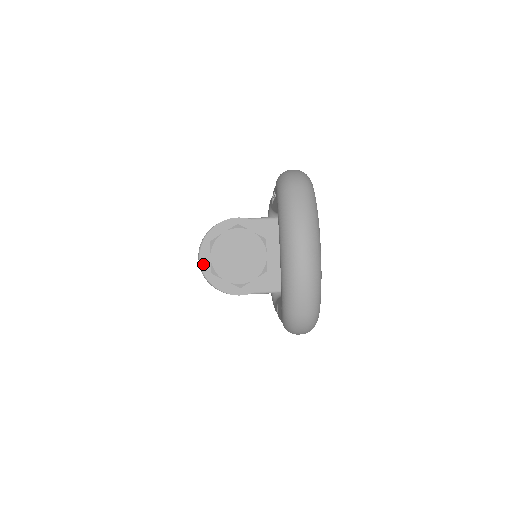
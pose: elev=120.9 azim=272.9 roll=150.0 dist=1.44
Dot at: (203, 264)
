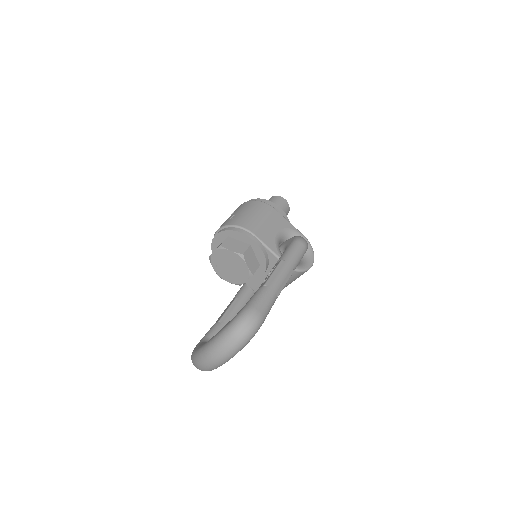
Dot at: (214, 239)
